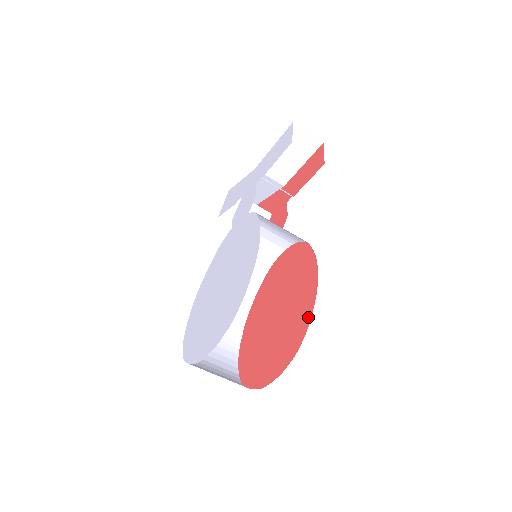
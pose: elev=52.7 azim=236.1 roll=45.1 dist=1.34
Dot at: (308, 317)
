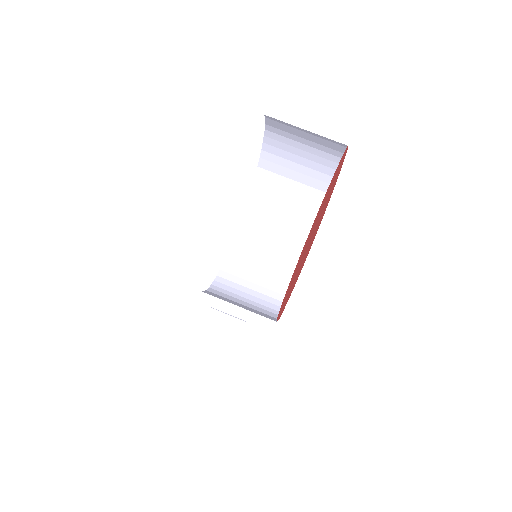
Dot at: (337, 167)
